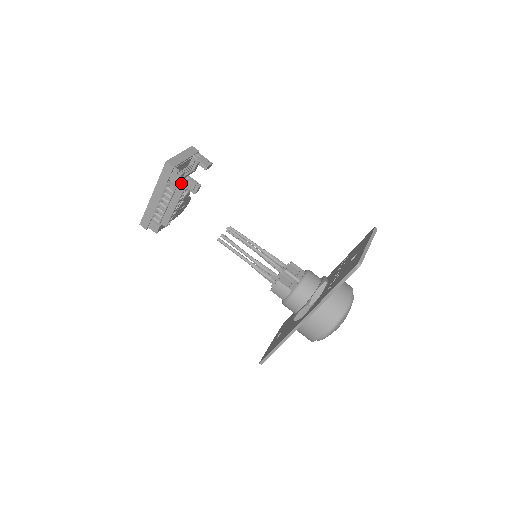
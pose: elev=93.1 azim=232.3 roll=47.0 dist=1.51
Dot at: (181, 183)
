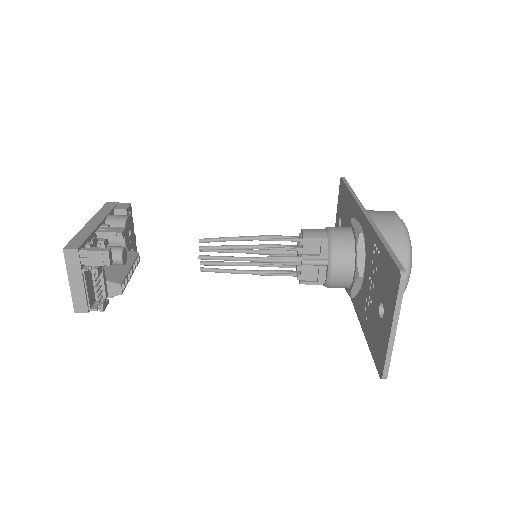
Dot at: (108, 284)
